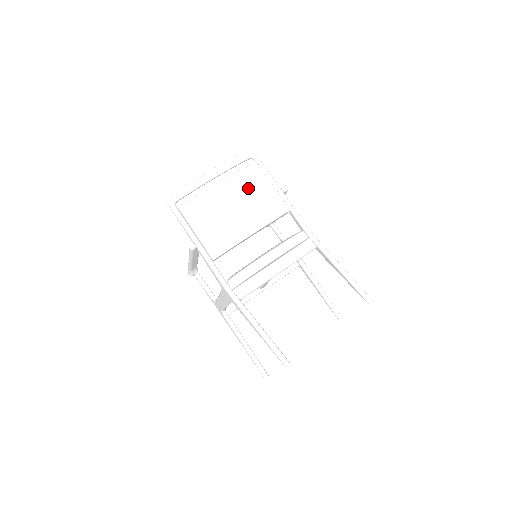
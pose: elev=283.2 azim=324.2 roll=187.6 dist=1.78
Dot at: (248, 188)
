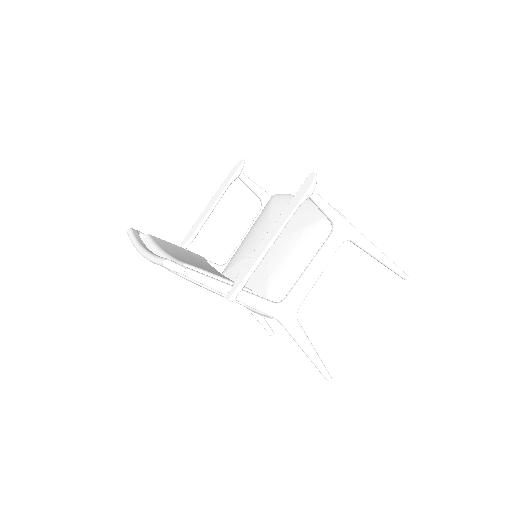
Dot at: occluded
